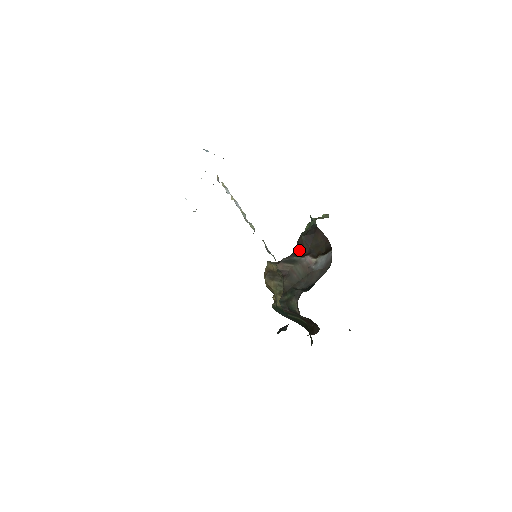
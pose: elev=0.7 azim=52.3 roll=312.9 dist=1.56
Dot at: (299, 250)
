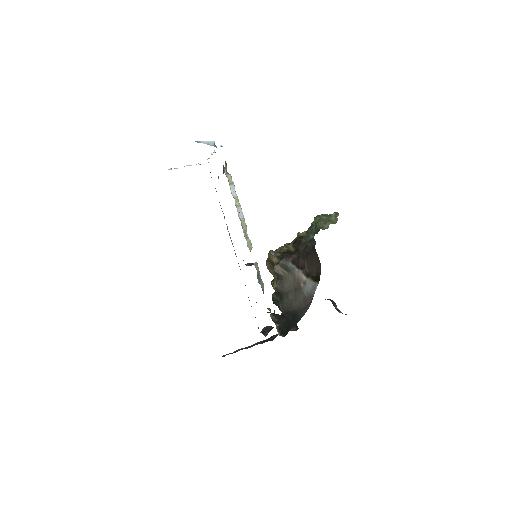
Dot at: (297, 256)
